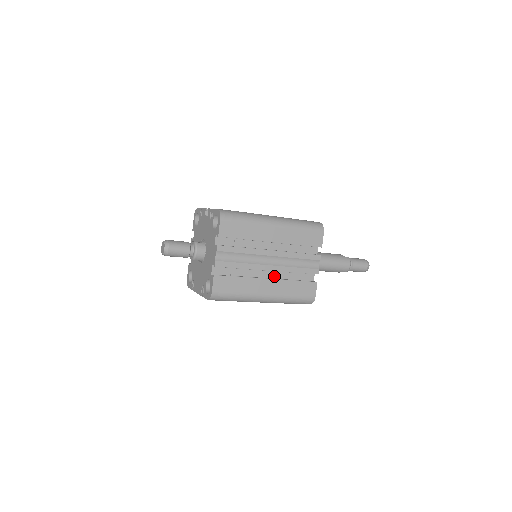
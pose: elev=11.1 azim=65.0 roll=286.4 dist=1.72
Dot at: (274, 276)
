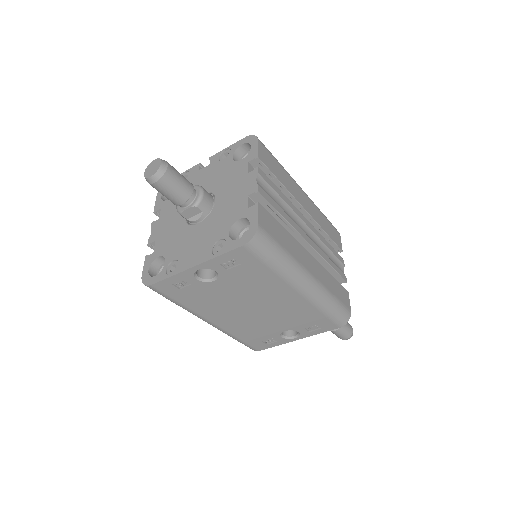
Dot at: occluded
